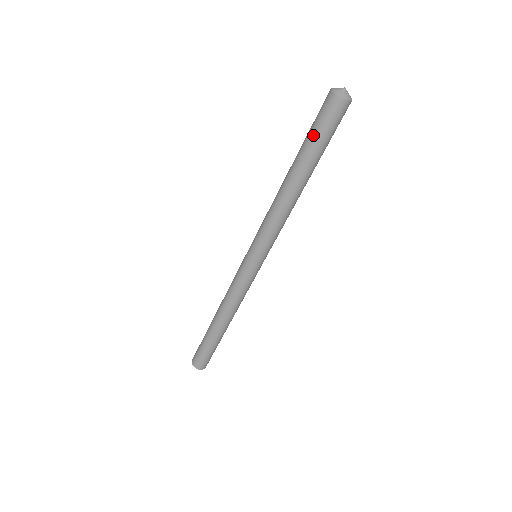
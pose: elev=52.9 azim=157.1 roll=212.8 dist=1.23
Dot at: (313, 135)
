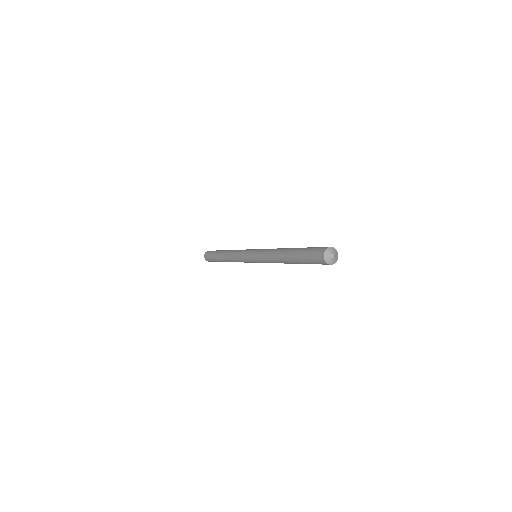
Dot at: occluded
